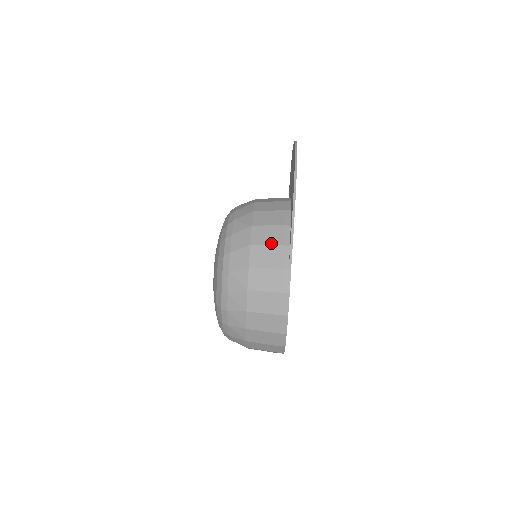
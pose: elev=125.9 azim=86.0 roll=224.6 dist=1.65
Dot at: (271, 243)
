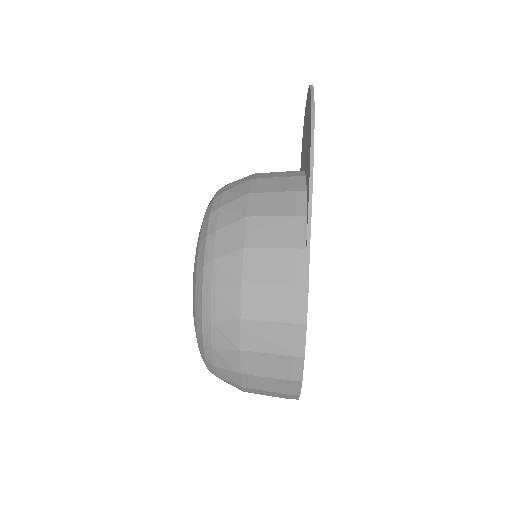
Dot at: (278, 213)
